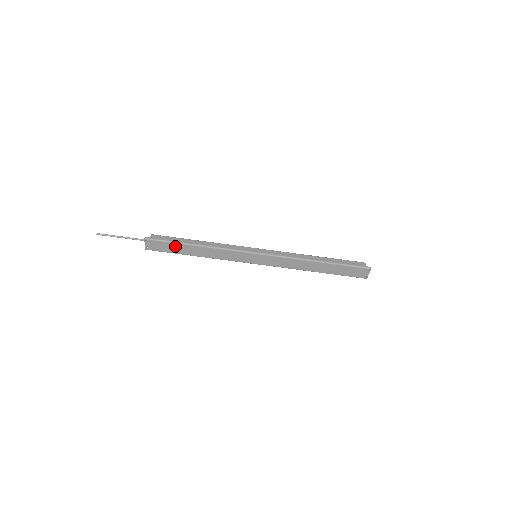
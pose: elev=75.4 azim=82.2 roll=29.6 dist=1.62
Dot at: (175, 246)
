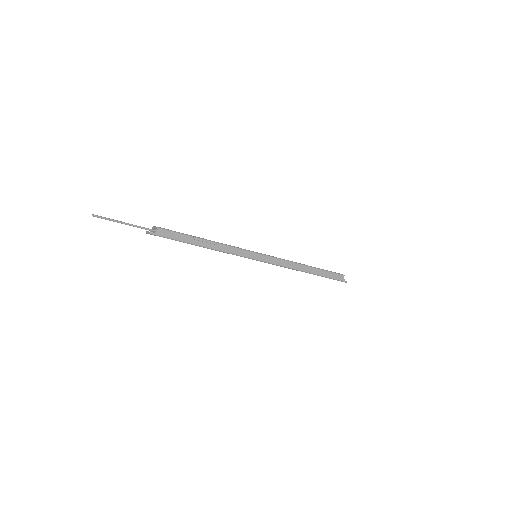
Dot at: occluded
